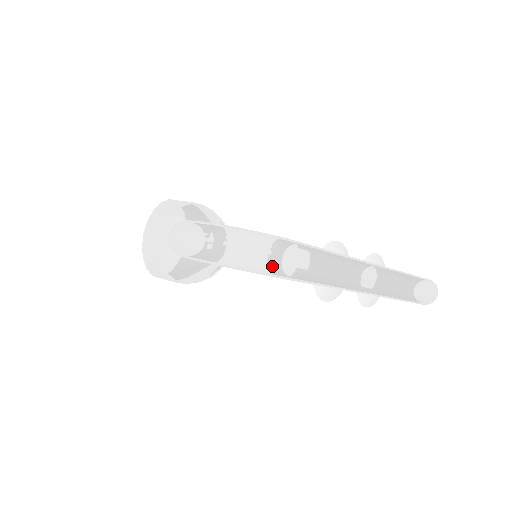
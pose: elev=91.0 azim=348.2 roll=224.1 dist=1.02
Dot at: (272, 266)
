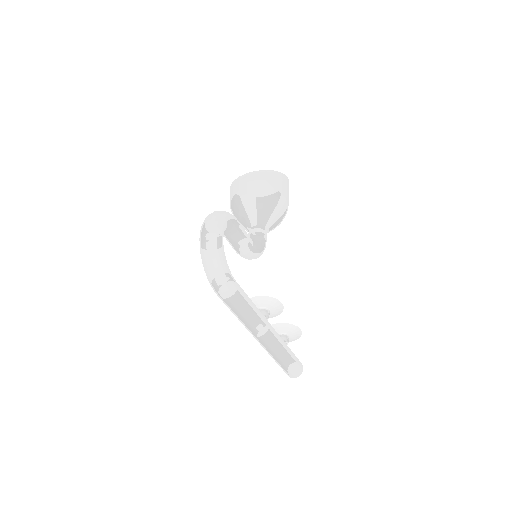
Dot at: (211, 281)
